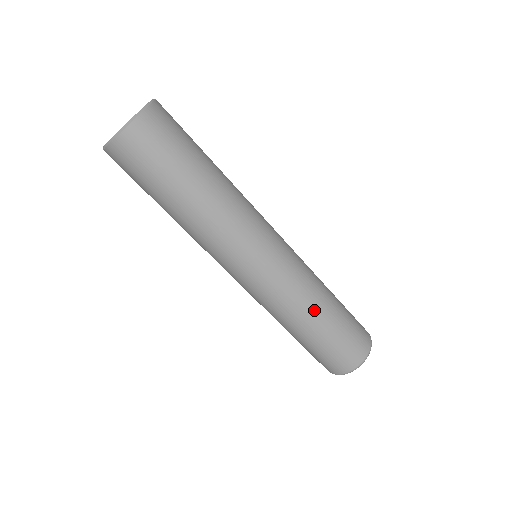
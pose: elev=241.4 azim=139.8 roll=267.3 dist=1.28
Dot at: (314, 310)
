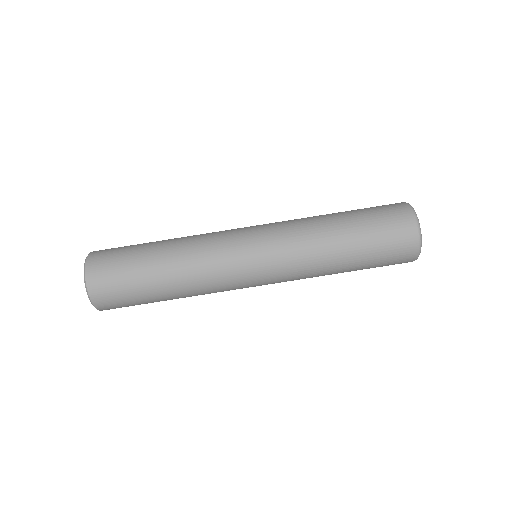
Dot at: (321, 216)
